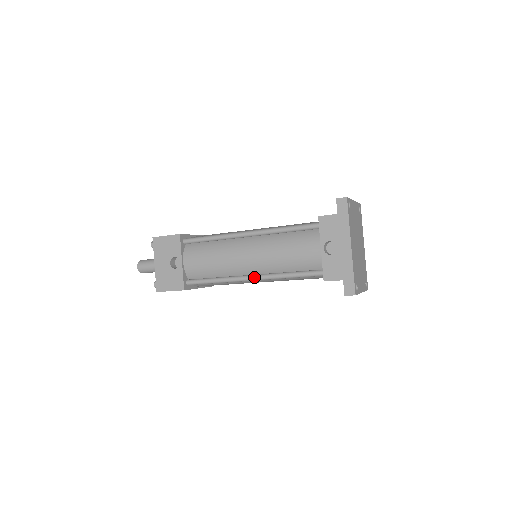
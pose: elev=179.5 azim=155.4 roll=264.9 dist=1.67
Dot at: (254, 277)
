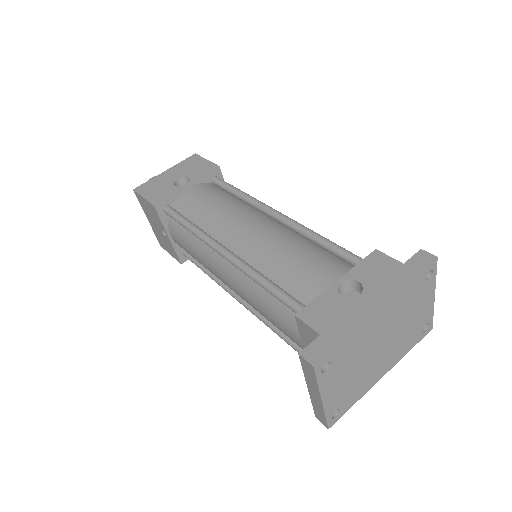
Dot at: (228, 251)
